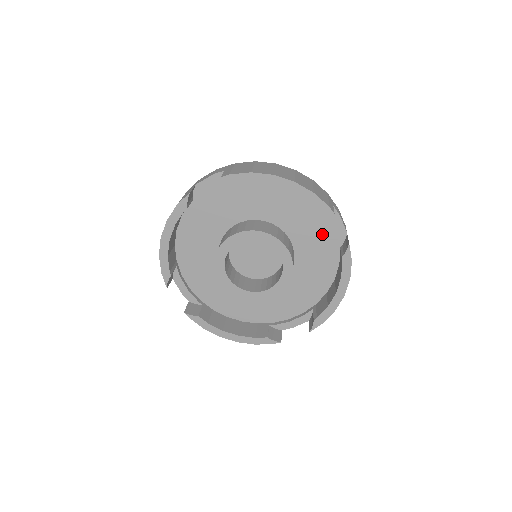
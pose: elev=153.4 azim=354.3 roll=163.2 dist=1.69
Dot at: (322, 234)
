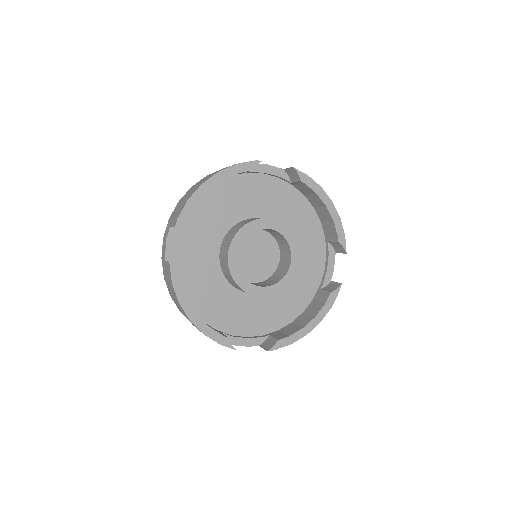
Dot at: (271, 190)
